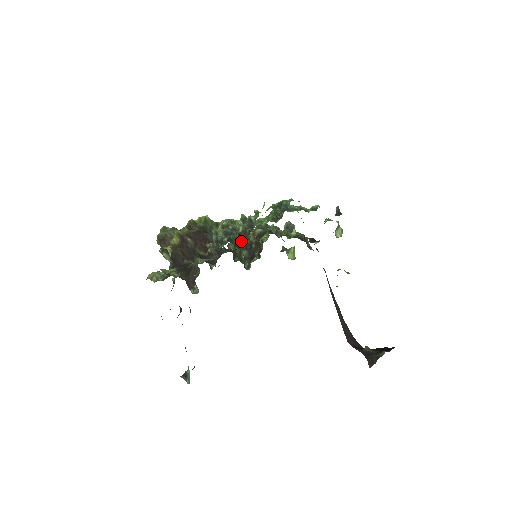
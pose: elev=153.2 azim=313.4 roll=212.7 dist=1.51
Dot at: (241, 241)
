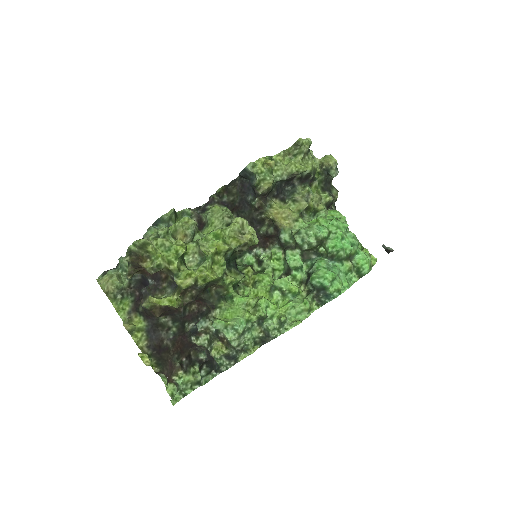
Dot at: (251, 208)
